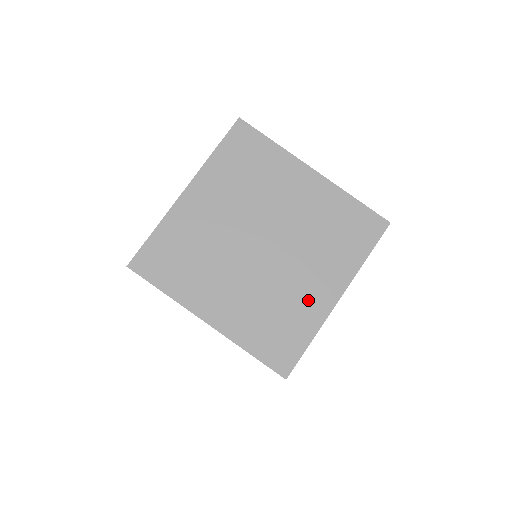
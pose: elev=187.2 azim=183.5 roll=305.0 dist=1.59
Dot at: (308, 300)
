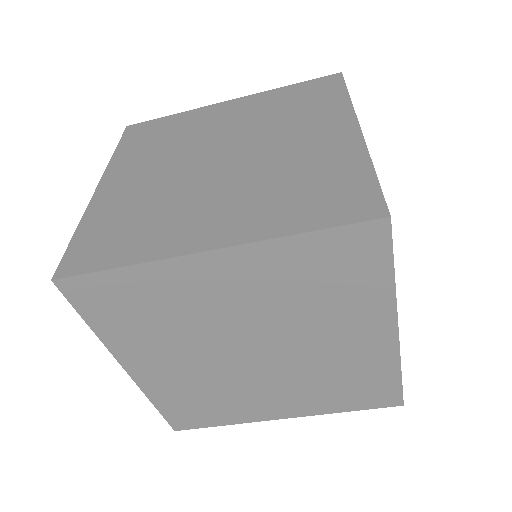
Dot at: (361, 355)
